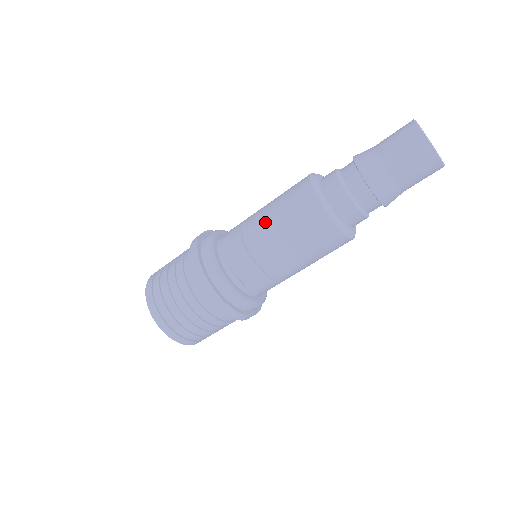
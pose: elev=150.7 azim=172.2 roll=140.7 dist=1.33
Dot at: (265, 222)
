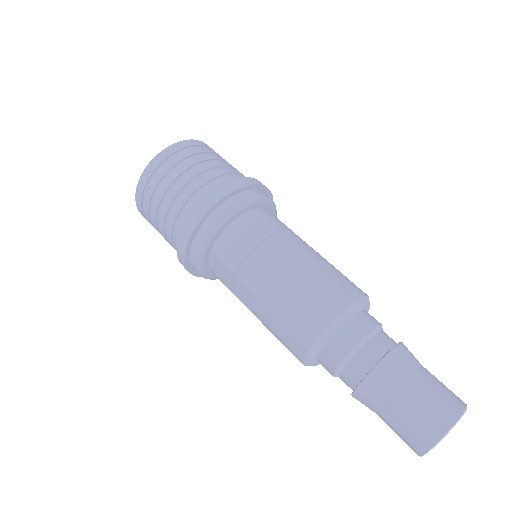
Dot at: (275, 276)
